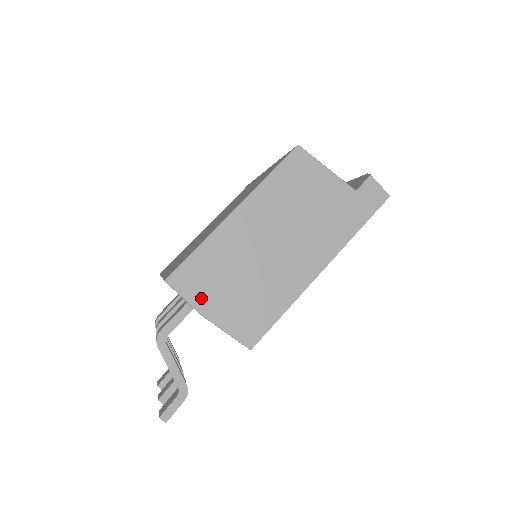
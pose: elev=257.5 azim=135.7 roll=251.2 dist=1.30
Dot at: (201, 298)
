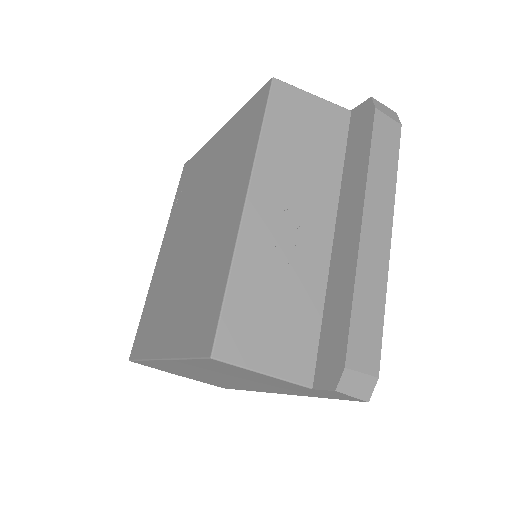
Dot at: (166, 371)
